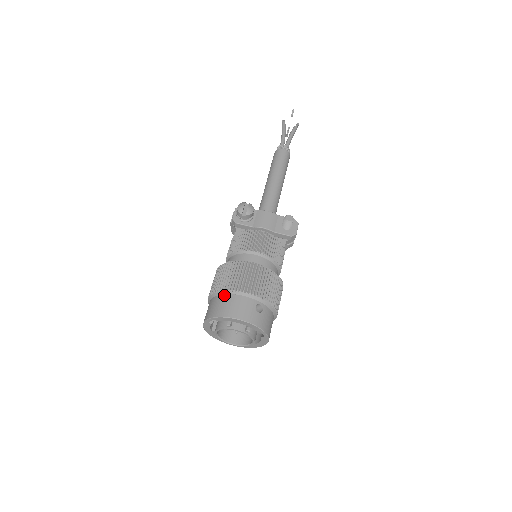
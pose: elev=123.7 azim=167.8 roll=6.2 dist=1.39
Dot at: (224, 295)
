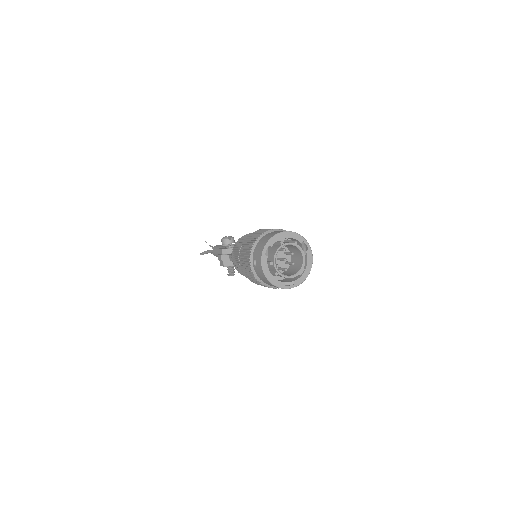
Dot at: (262, 238)
